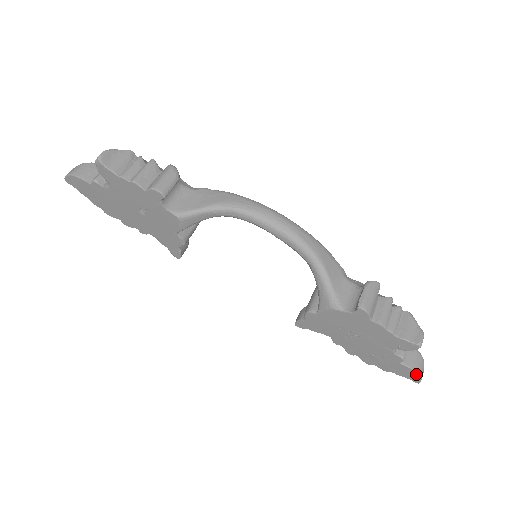
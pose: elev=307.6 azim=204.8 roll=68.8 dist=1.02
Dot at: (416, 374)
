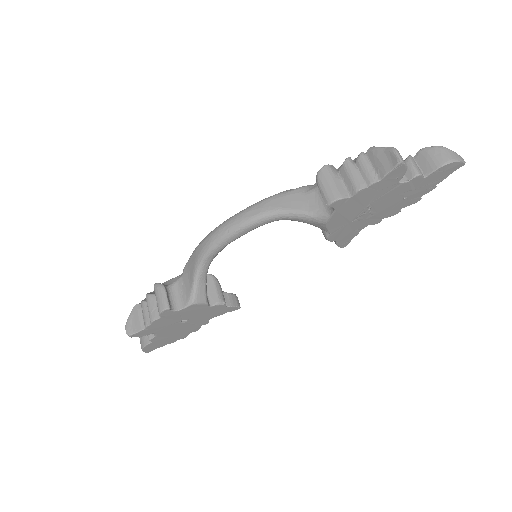
Dot at: (448, 166)
